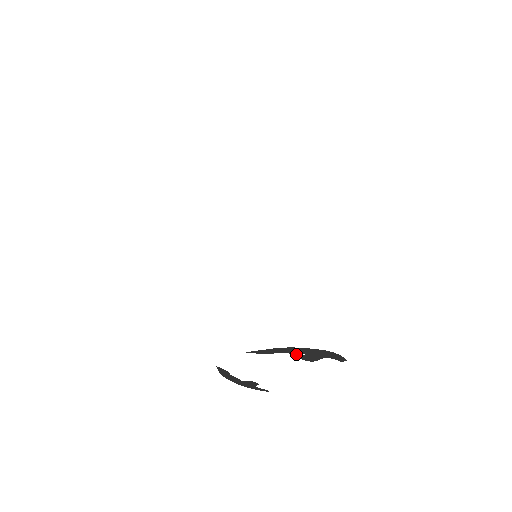
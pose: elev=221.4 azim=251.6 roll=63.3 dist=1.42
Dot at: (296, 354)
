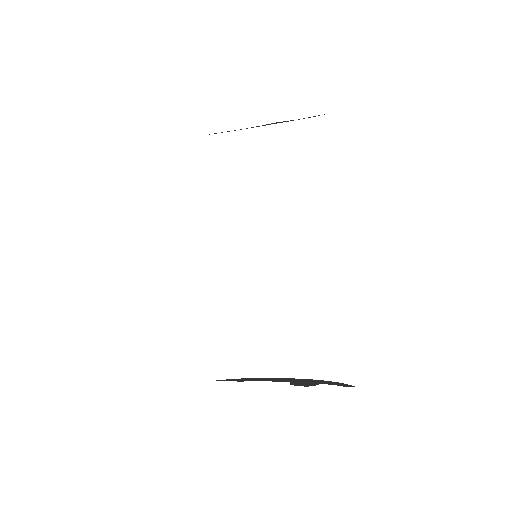
Dot at: (280, 381)
